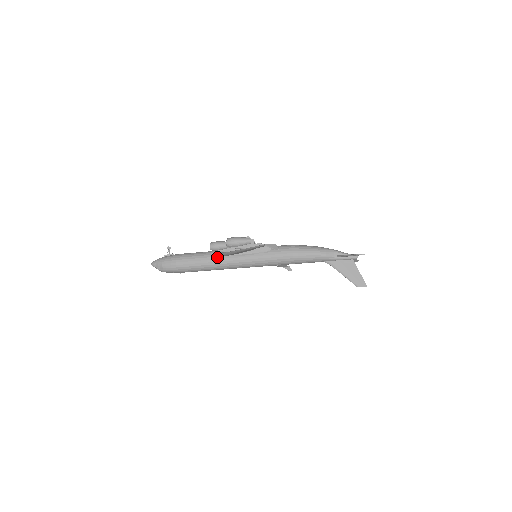
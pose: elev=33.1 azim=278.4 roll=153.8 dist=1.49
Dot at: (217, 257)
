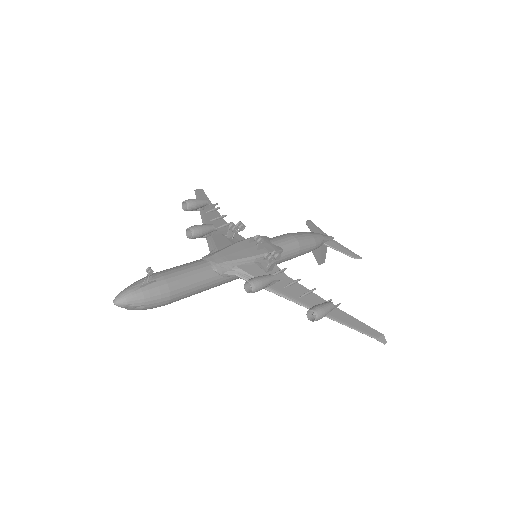
Dot at: (225, 277)
